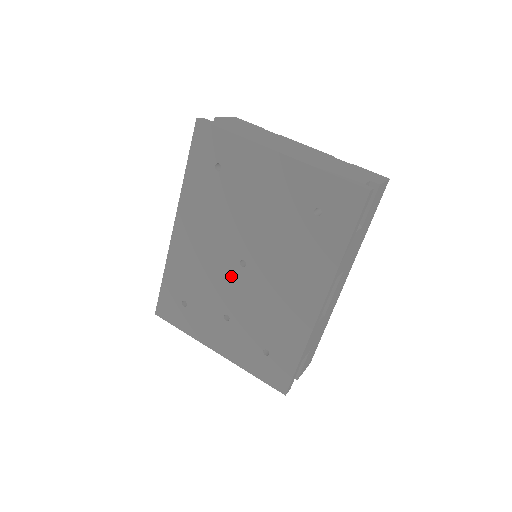
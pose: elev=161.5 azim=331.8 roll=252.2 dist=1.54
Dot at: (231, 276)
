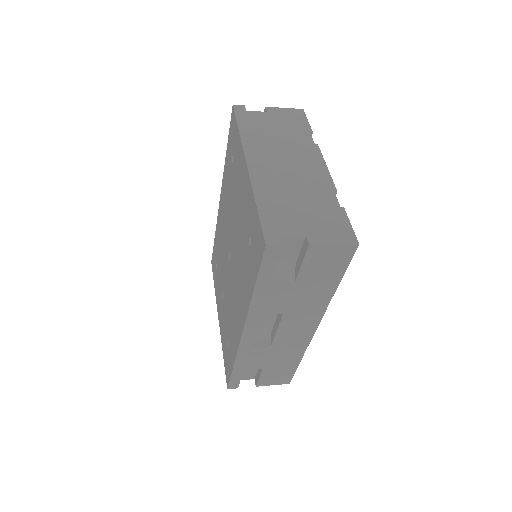
Dot at: (227, 262)
